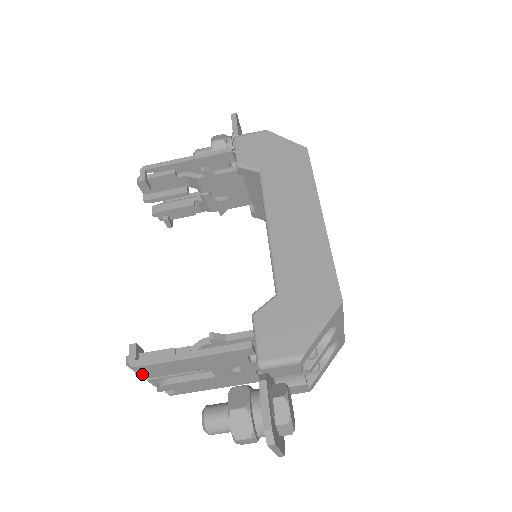
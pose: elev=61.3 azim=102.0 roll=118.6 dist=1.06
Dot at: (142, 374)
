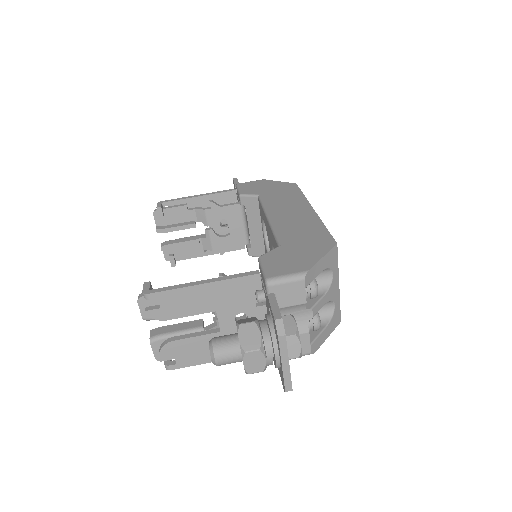
Dot at: (152, 311)
